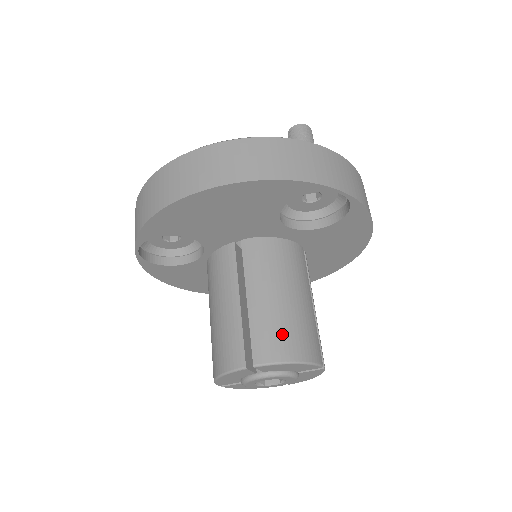
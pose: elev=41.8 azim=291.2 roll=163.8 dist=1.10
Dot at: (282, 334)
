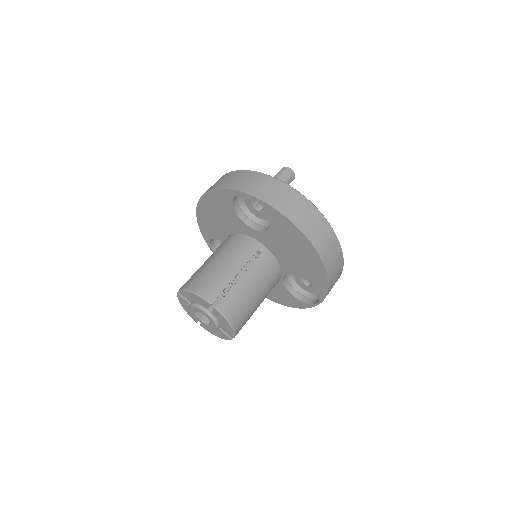
Dot at: (197, 277)
